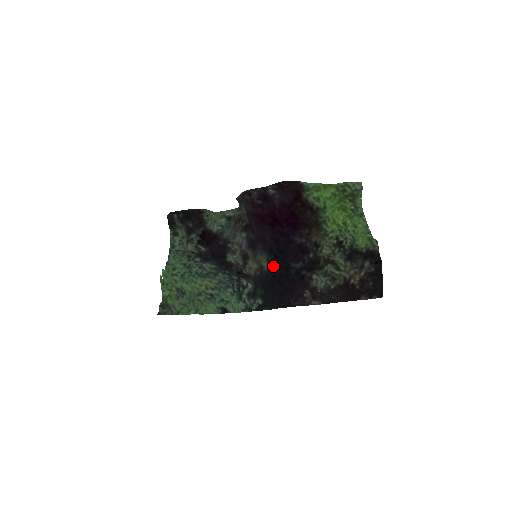
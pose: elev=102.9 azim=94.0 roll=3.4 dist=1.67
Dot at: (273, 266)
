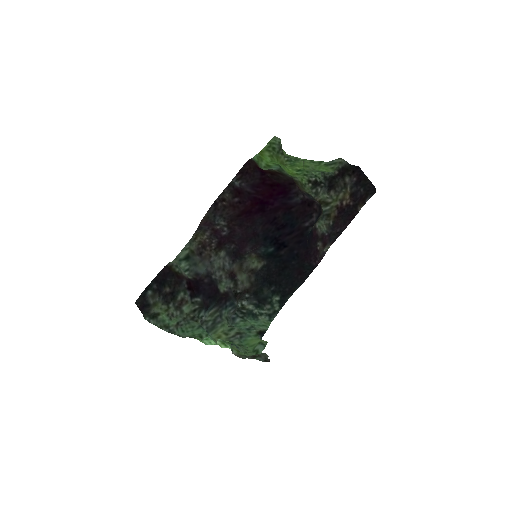
Dot at: (275, 252)
